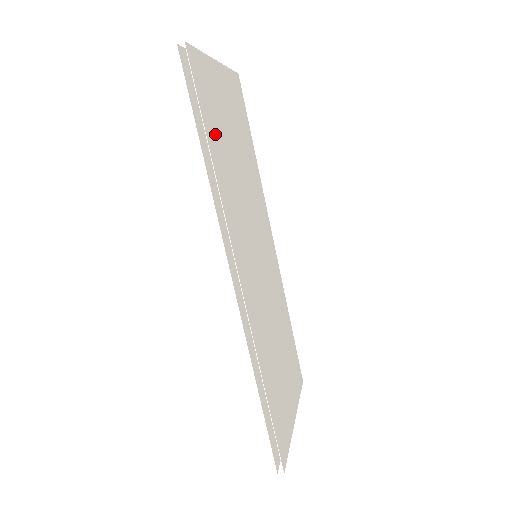
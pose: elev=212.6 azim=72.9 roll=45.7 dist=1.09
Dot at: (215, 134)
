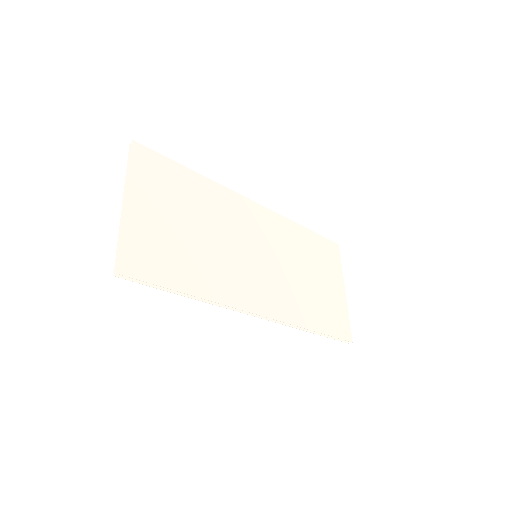
Dot at: (178, 270)
